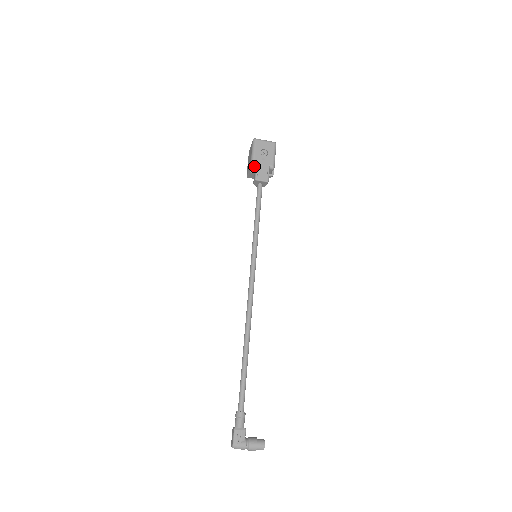
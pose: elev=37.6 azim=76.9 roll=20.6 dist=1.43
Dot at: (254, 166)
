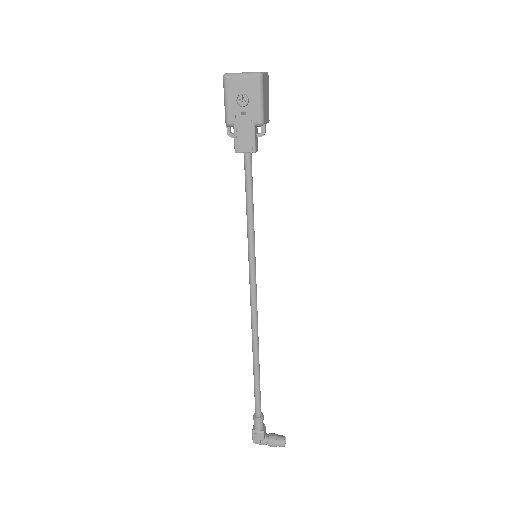
Dot at: (231, 126)
